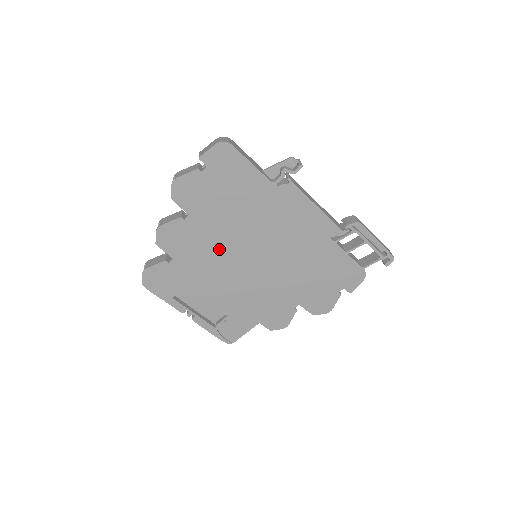
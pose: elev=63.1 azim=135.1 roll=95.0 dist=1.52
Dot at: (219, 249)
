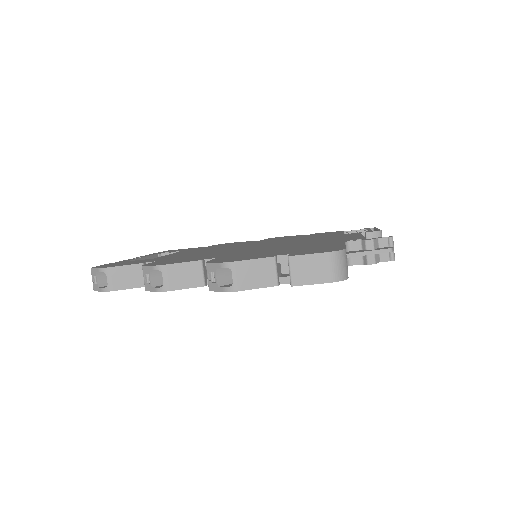
Dot at: occluded
